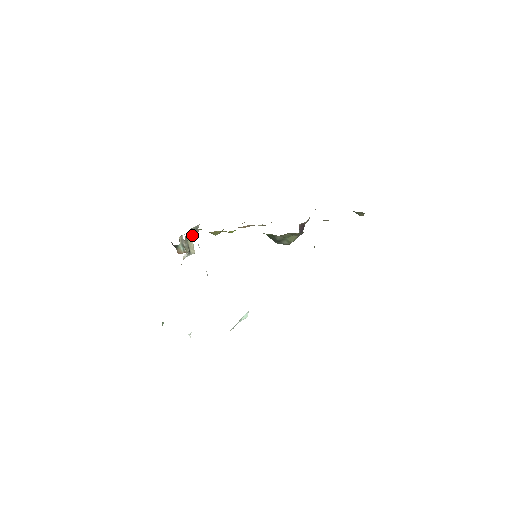
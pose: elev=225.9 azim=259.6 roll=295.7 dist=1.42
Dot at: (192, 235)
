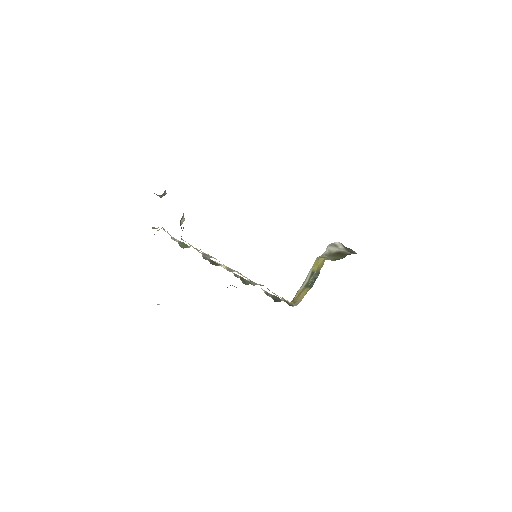
Dot at: occluded
